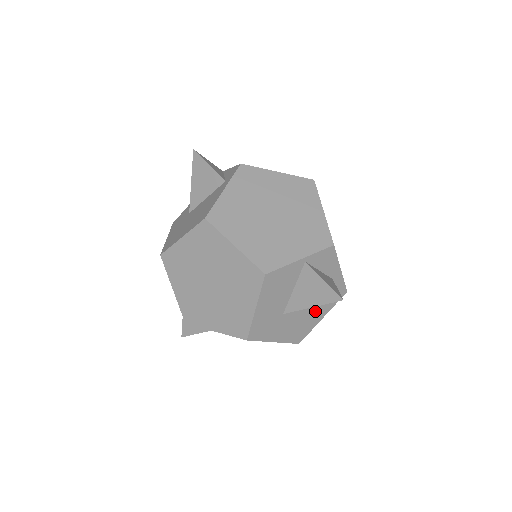
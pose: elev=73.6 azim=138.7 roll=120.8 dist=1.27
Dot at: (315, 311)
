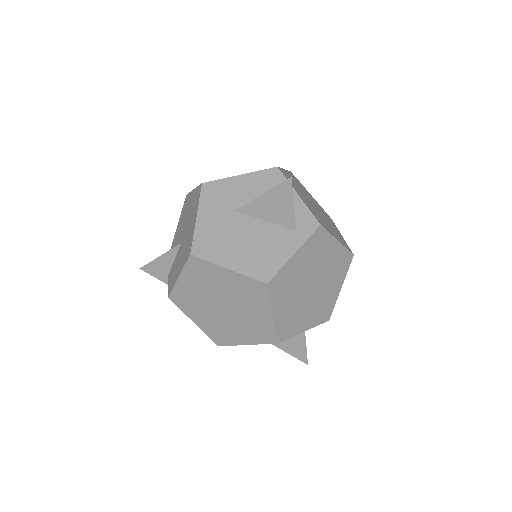
Dot at: occluded
